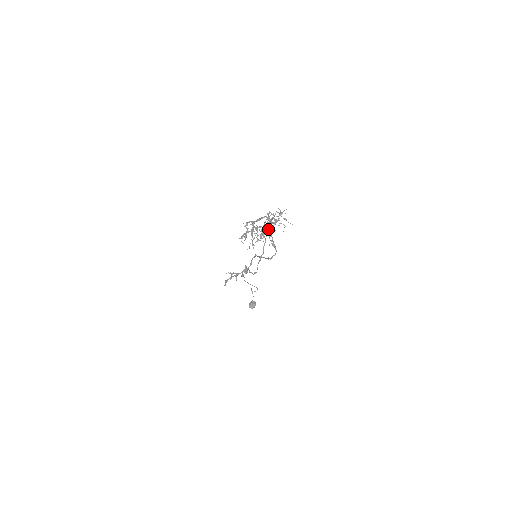
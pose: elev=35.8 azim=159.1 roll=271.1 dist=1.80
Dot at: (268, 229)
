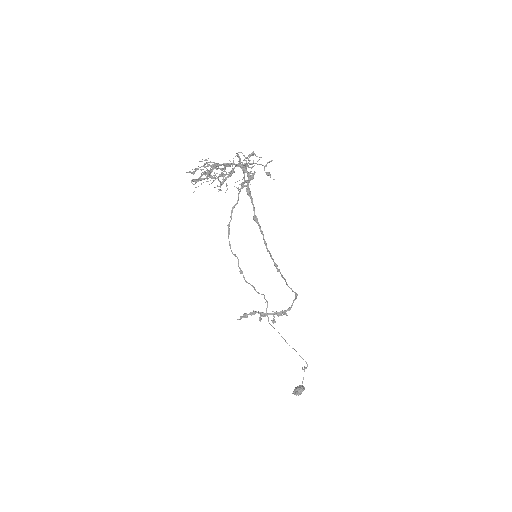
Dot at: (242, 184)
